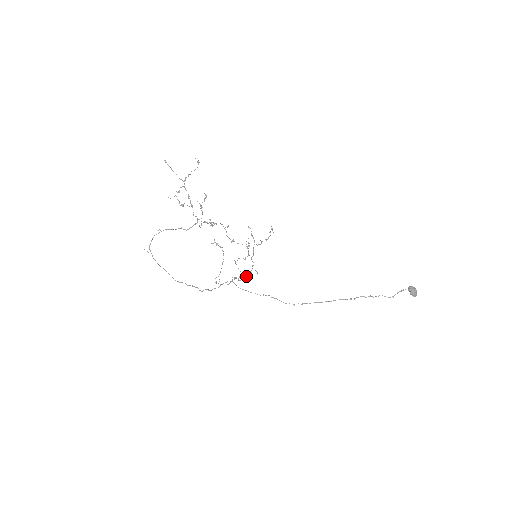
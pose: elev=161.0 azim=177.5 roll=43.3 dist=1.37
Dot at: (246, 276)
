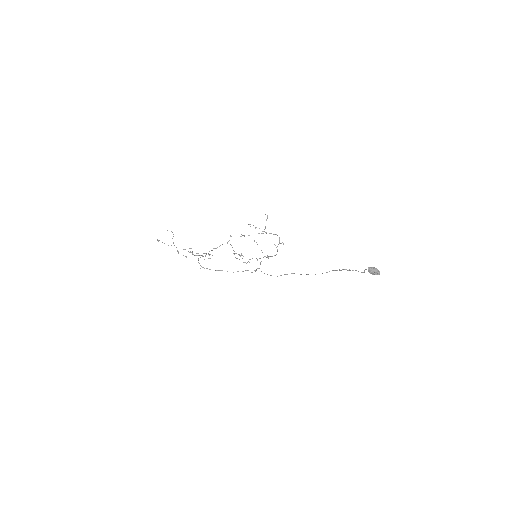
Dot at: (277, 249)
